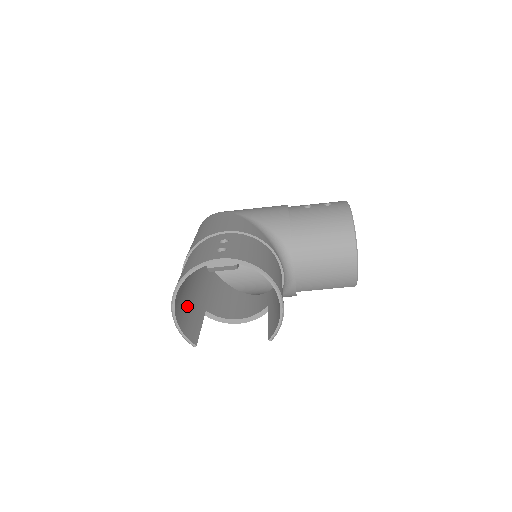
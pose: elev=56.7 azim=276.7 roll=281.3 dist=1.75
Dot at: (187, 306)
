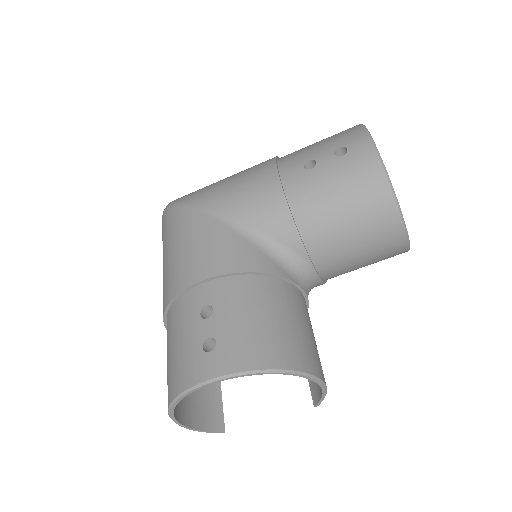
Dot at: occluded
